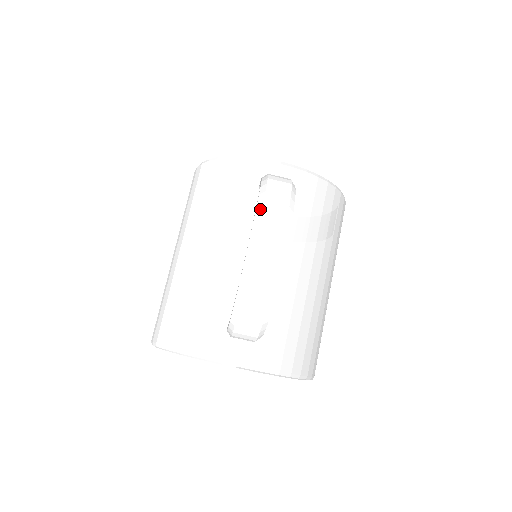
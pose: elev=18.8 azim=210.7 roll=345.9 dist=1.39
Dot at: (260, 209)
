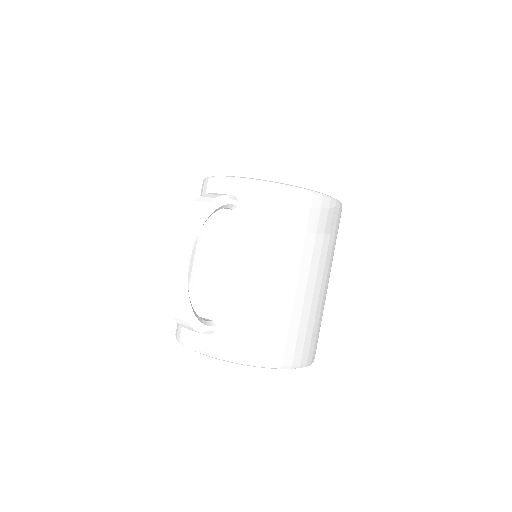
Dot at: (173, 231)
